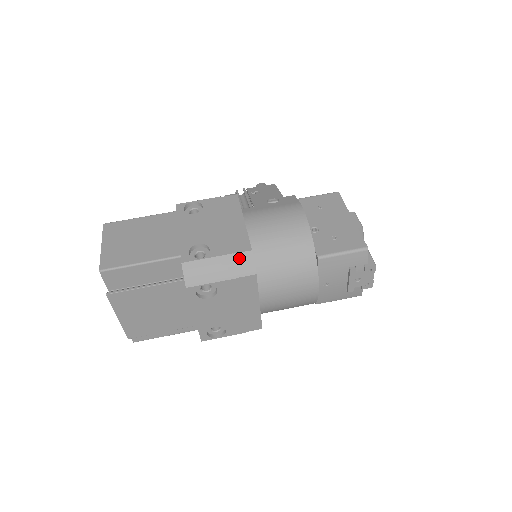
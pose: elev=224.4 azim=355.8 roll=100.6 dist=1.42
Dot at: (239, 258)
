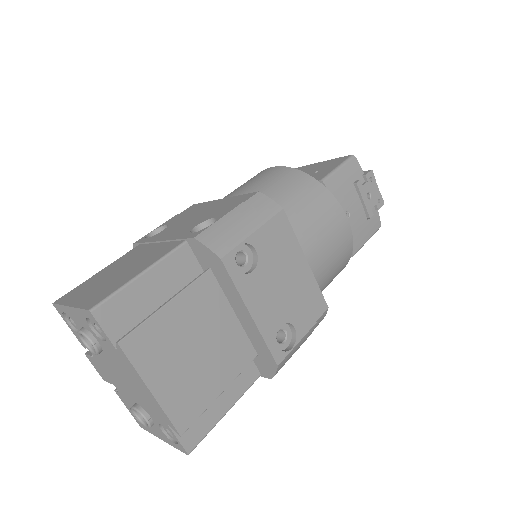
Dot at: (253, 203)
